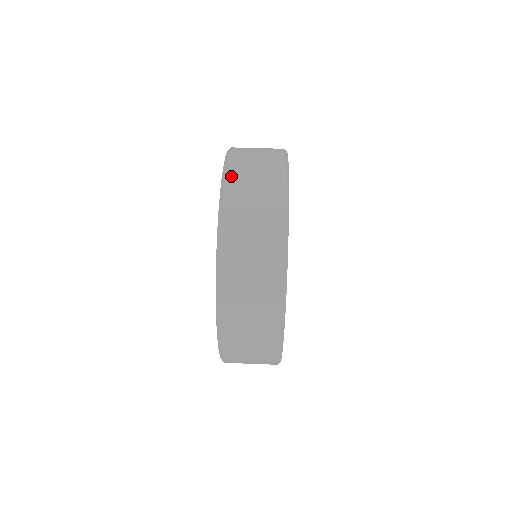
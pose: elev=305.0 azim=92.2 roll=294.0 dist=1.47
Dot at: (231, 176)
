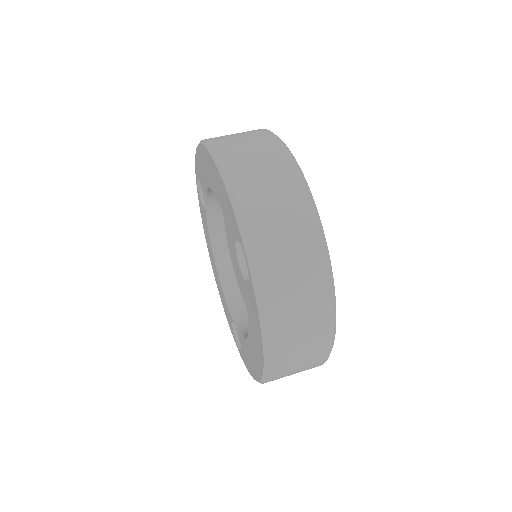
Dot at: (217, 144)
